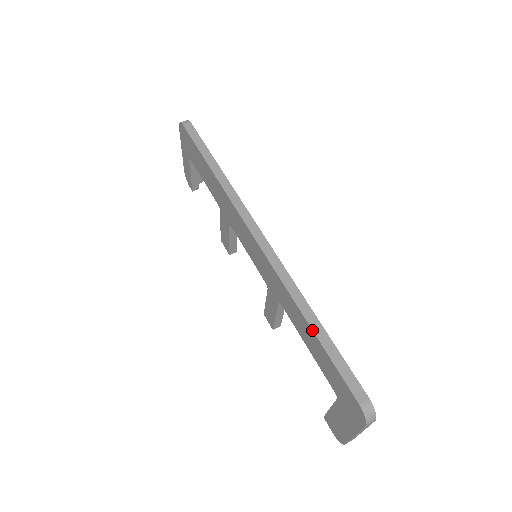
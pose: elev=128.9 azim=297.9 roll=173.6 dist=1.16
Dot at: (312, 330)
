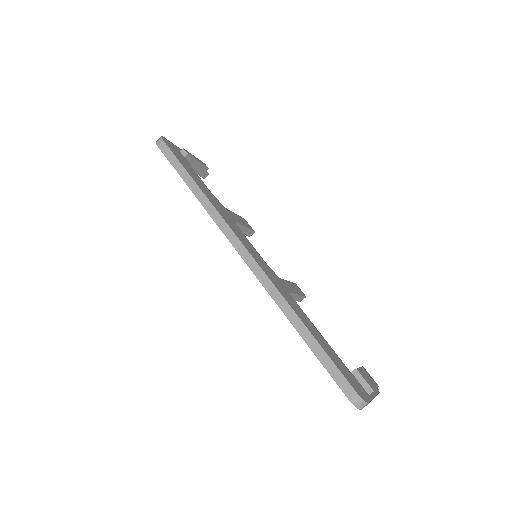
Dot at: occluded
